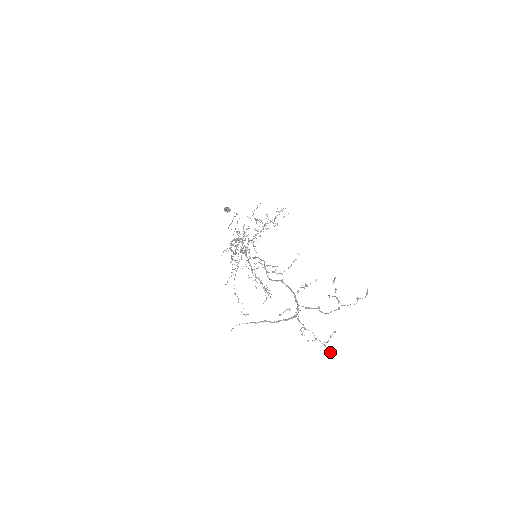
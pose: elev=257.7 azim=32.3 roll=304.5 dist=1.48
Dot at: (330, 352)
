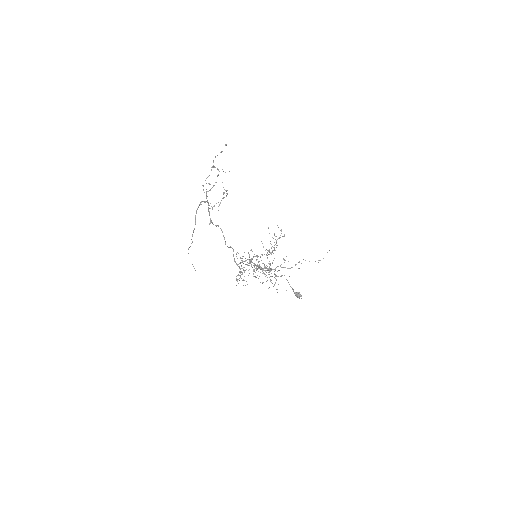
Dot at: (226, 196)
